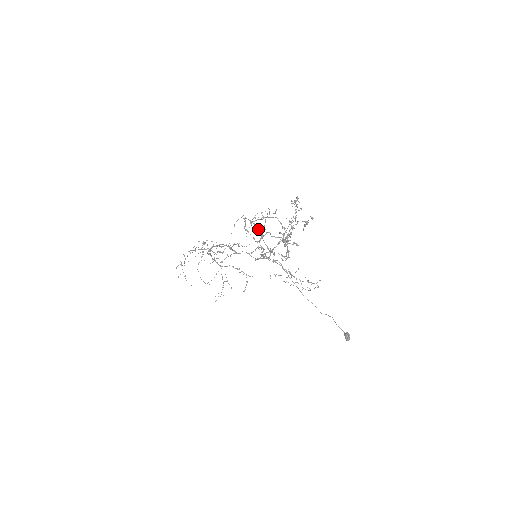
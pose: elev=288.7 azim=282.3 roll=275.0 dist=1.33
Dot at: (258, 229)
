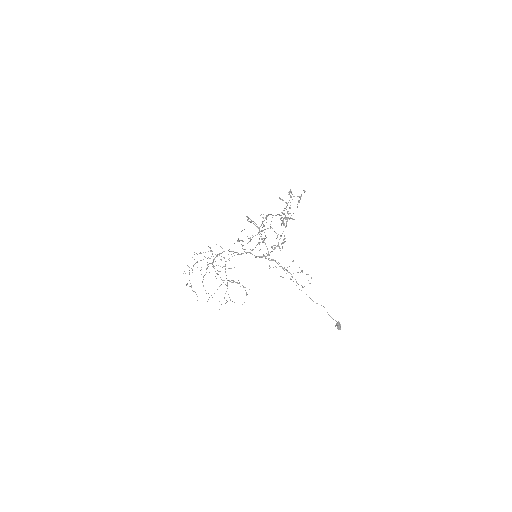
Dot at: (258, 228)
